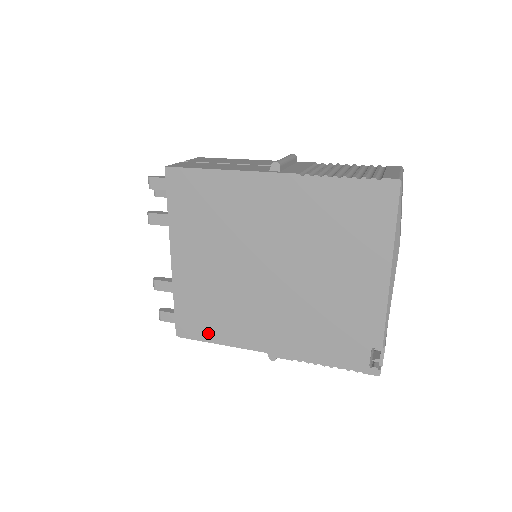
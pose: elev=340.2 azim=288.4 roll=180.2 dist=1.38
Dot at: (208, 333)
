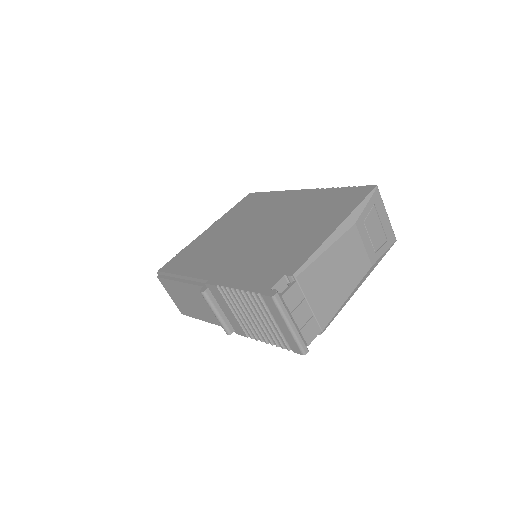
Dot at: (179, 269)
